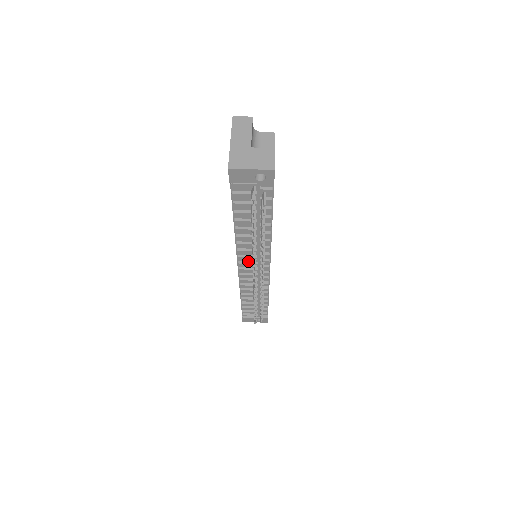
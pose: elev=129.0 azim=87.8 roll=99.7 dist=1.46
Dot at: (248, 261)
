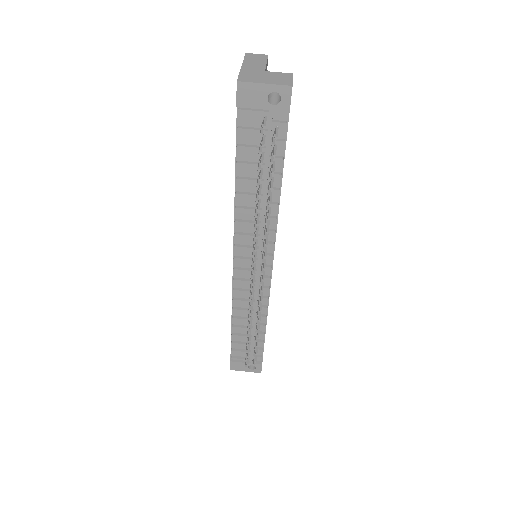
Dot at: (246, 256)
